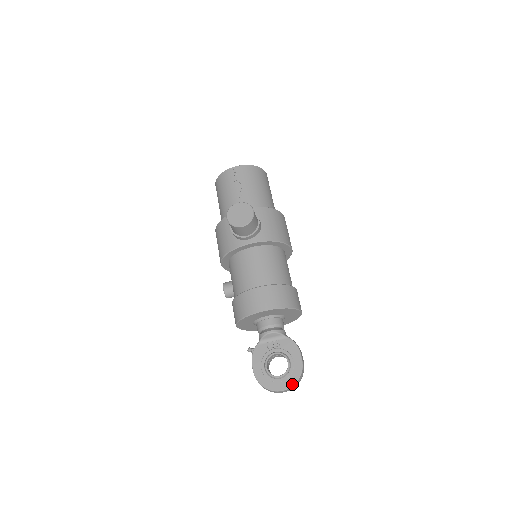
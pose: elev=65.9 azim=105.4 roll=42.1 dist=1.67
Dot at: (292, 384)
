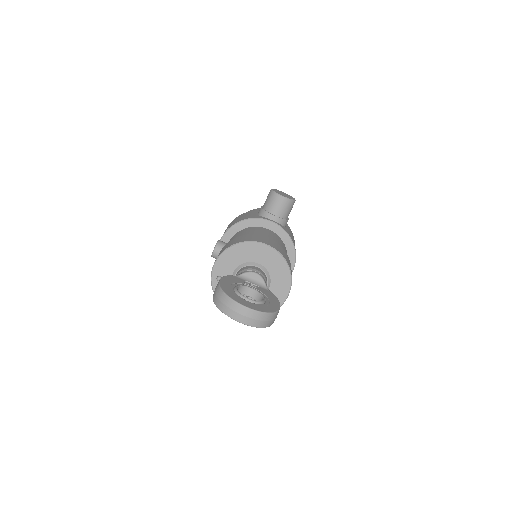
Dot at: (261, 310)
